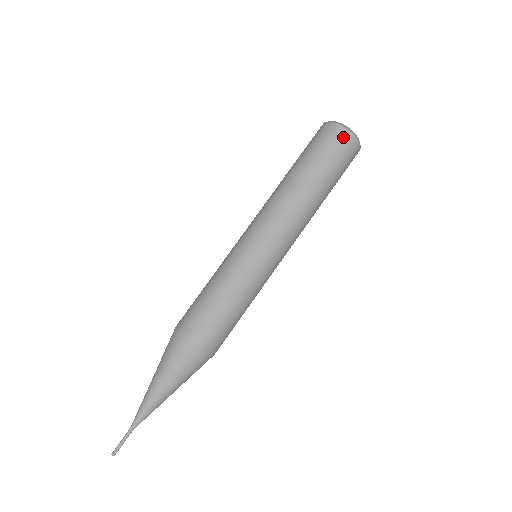
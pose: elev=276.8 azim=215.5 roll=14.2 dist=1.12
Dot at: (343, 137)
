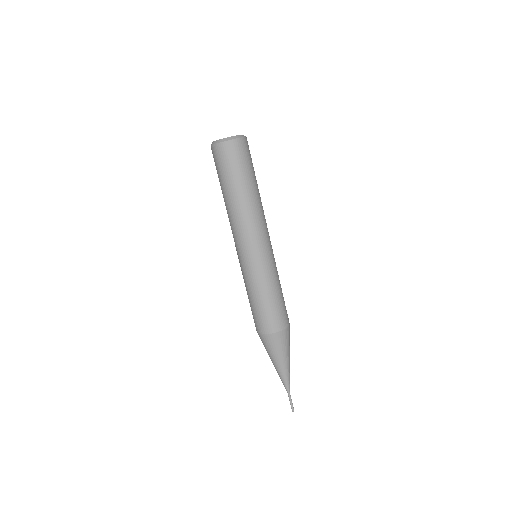
Dot at: (231, 148)
